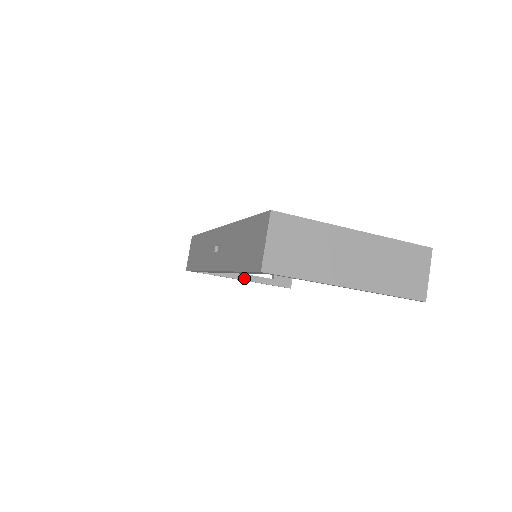
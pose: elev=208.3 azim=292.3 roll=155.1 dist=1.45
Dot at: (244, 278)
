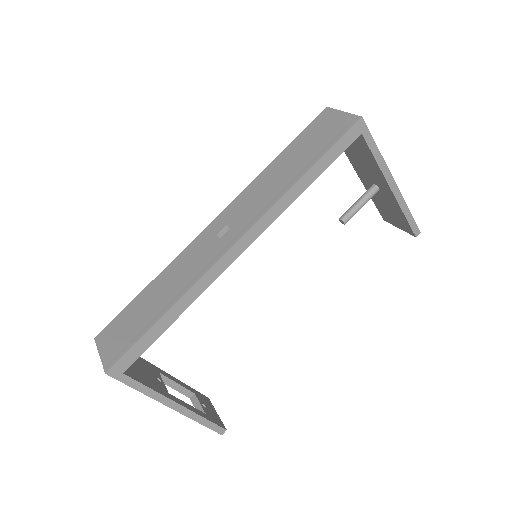
Dot at: (178, 402)
